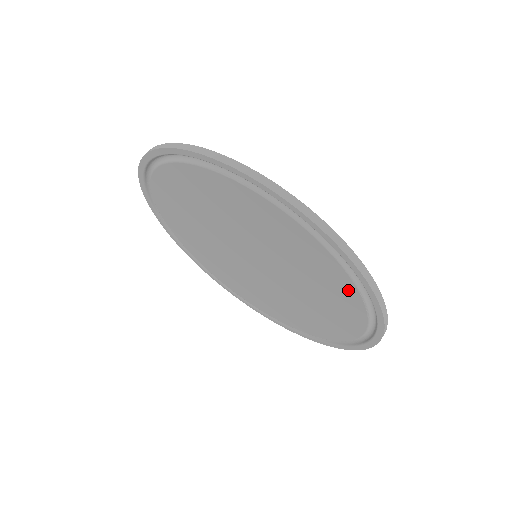
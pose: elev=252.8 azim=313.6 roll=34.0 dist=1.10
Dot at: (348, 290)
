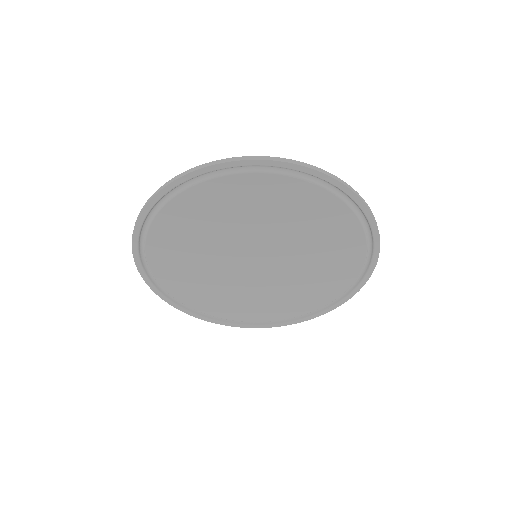
Dot at: (301, 189)
